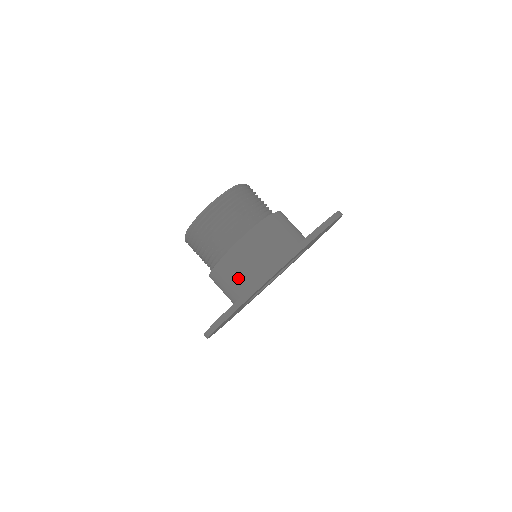
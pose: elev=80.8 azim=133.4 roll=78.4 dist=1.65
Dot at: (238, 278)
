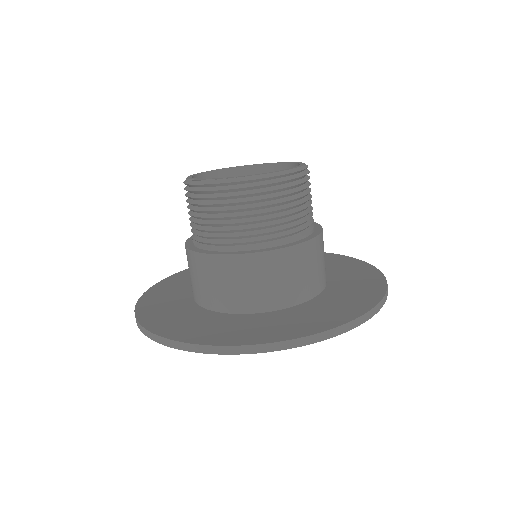
Dot at: (229, 290)
